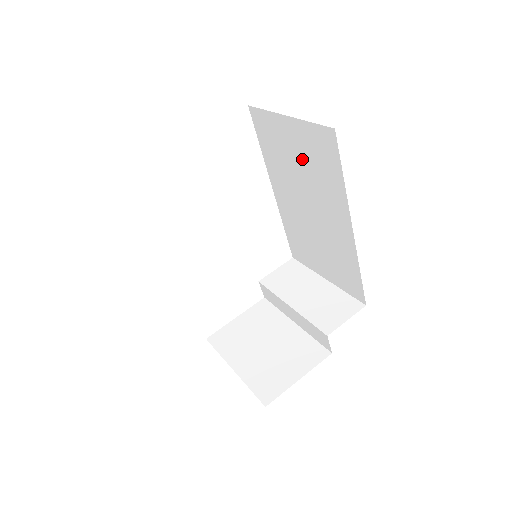
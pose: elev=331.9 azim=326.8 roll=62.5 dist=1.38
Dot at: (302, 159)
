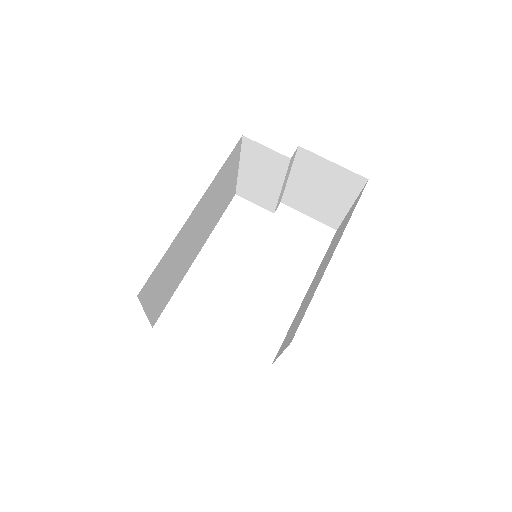
Dot at: occluded
